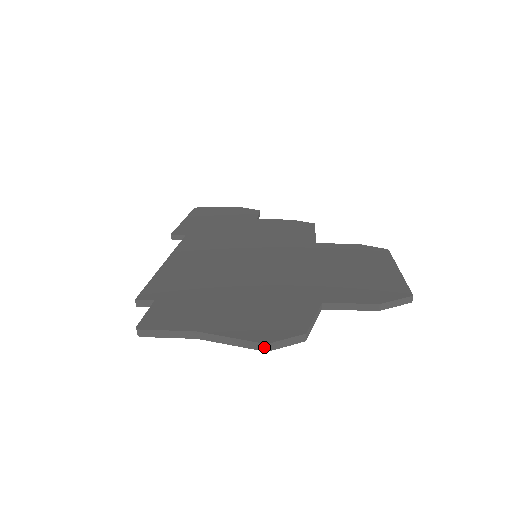
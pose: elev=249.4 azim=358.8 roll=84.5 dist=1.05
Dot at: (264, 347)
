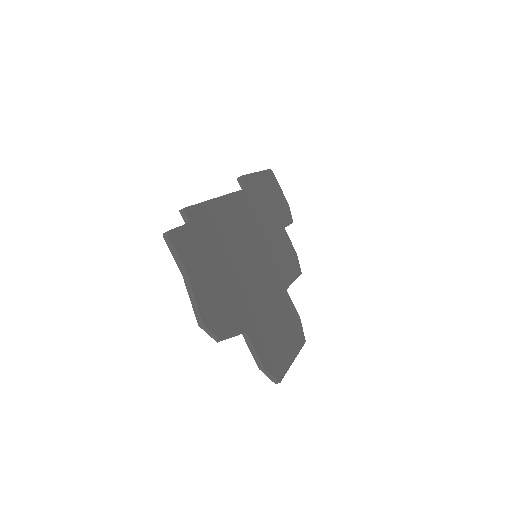
Dot at: (200, 323)
